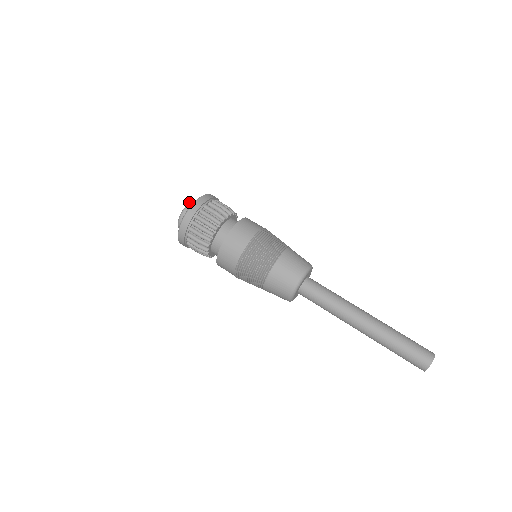
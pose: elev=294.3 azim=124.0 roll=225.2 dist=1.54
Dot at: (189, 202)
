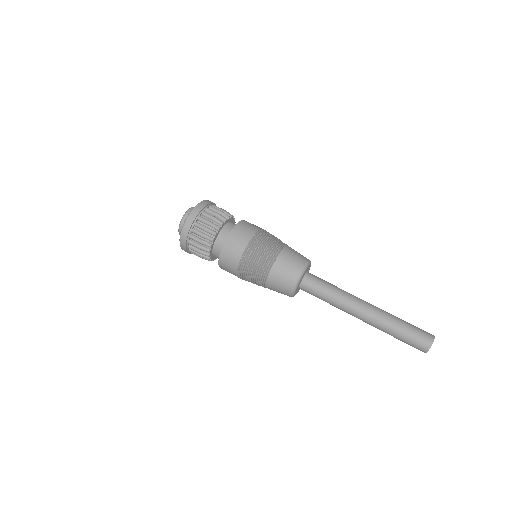
Dot at: (190, 208)
